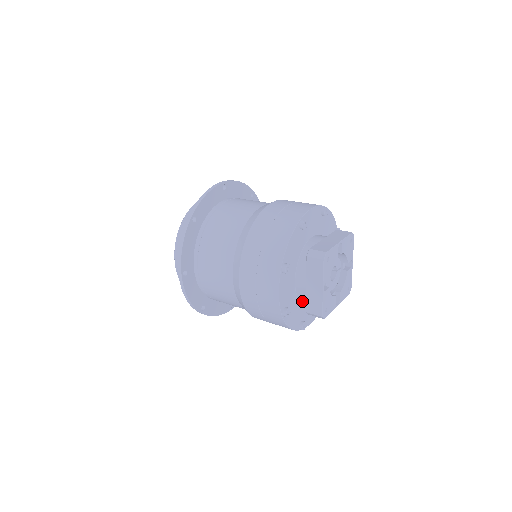
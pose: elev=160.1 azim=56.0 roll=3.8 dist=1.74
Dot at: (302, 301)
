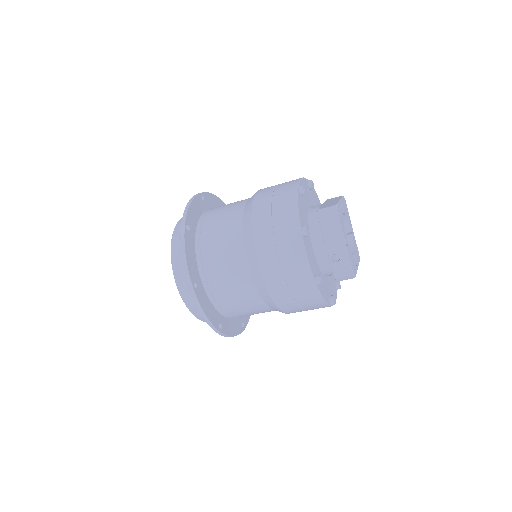
Dot at: (310, 224)
